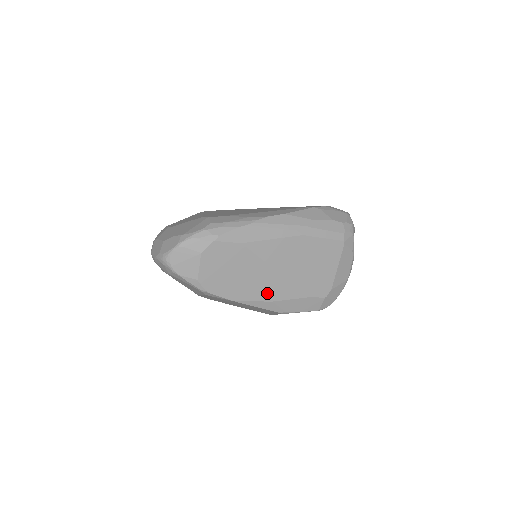
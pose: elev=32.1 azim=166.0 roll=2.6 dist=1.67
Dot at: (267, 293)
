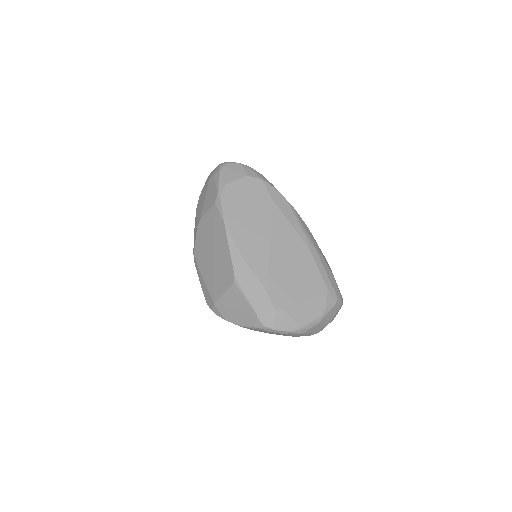
Dot at: (247, 248)
